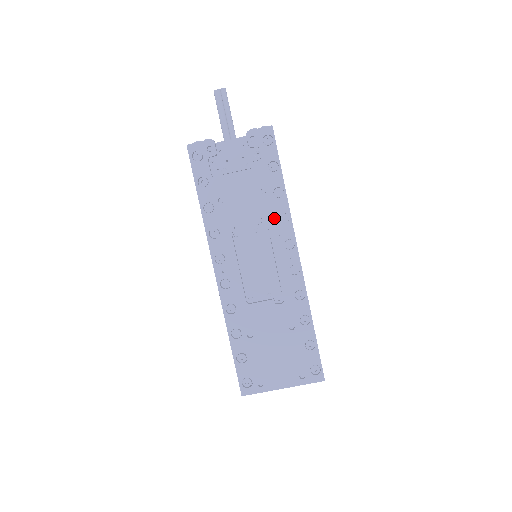
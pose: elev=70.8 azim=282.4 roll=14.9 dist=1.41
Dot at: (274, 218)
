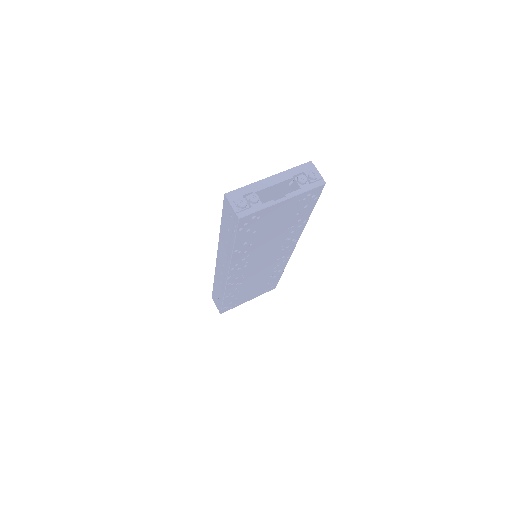
Dot at: occluded
